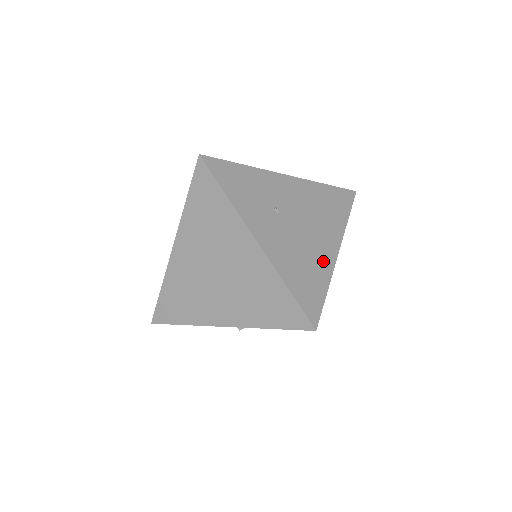
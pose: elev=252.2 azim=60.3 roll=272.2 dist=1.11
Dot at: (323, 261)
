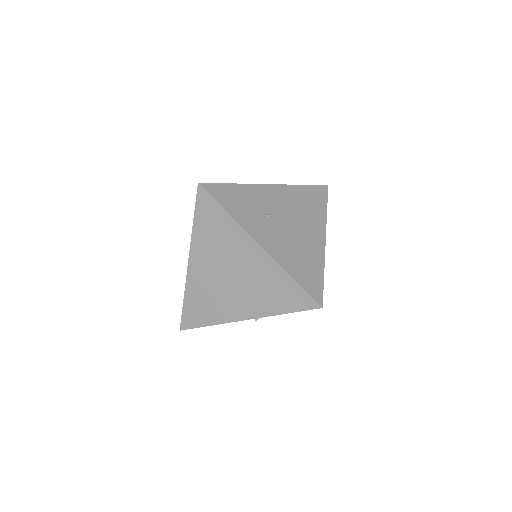
Dot at: (315, 250)
